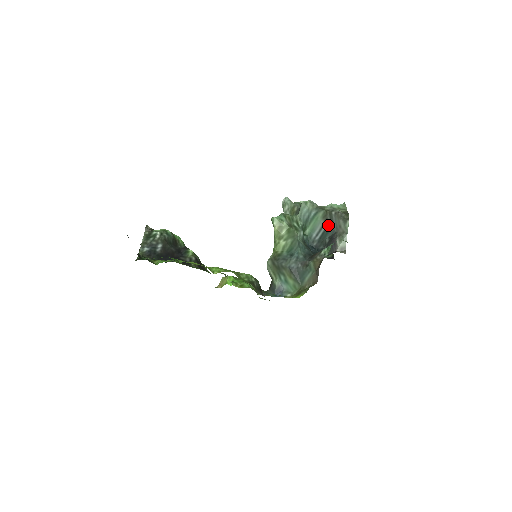
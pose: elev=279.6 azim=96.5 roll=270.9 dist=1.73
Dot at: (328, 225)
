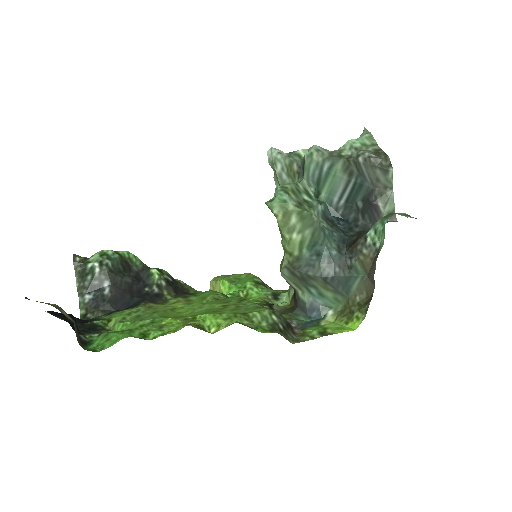
Dot at: (356, 181)
